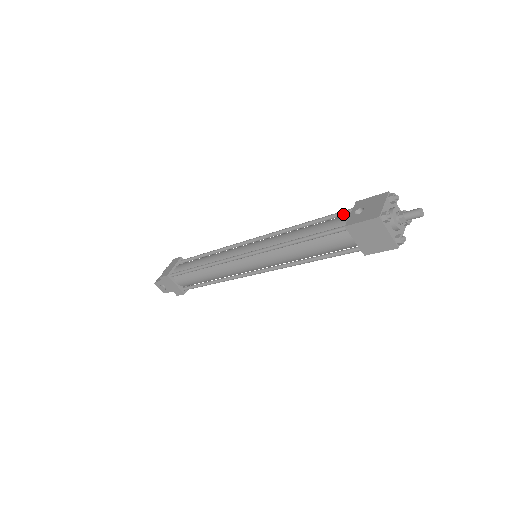
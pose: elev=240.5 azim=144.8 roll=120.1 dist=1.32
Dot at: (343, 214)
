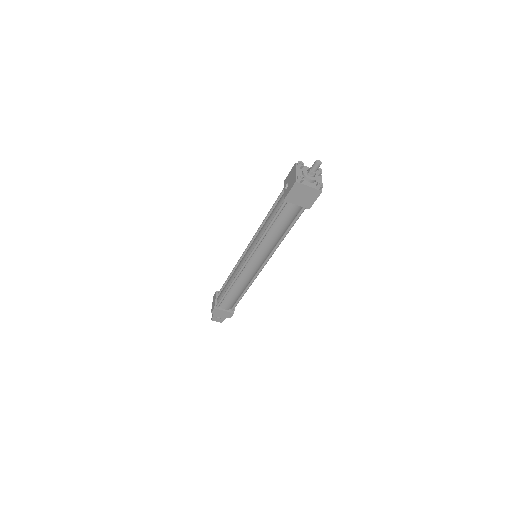
Dot at: (282, 194)
